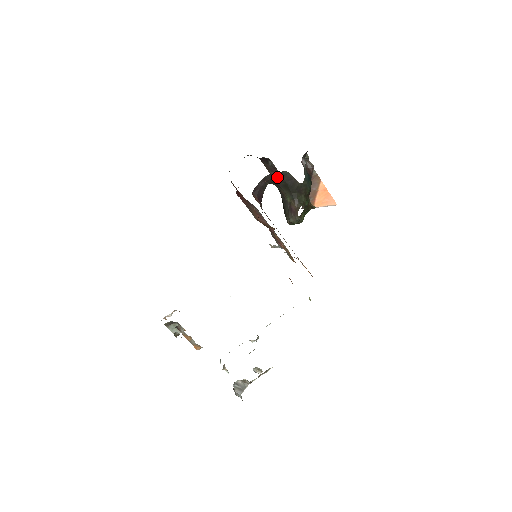
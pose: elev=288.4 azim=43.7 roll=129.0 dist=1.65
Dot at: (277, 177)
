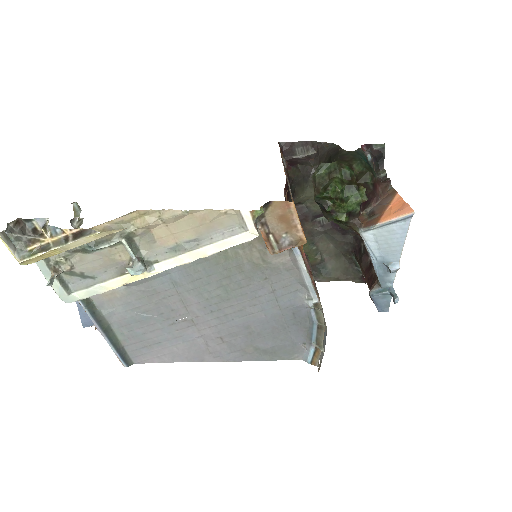
Dot at: (323, 154)
